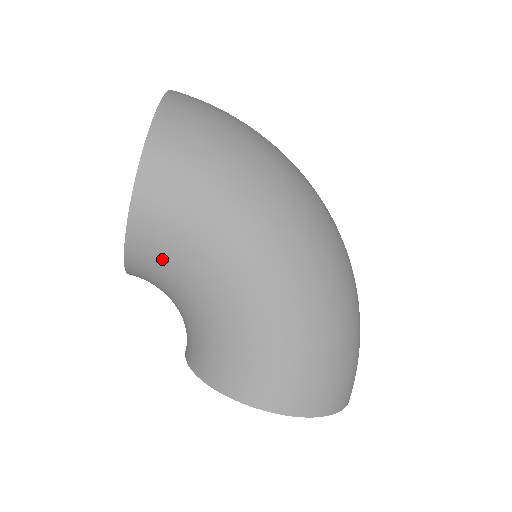
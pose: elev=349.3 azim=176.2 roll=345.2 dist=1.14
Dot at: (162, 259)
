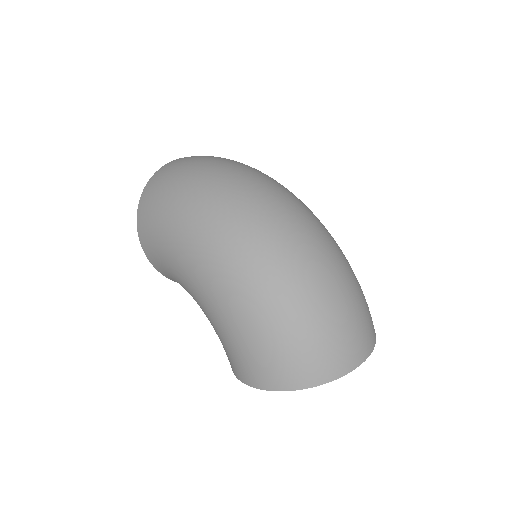
Dot at: (174, 280)
